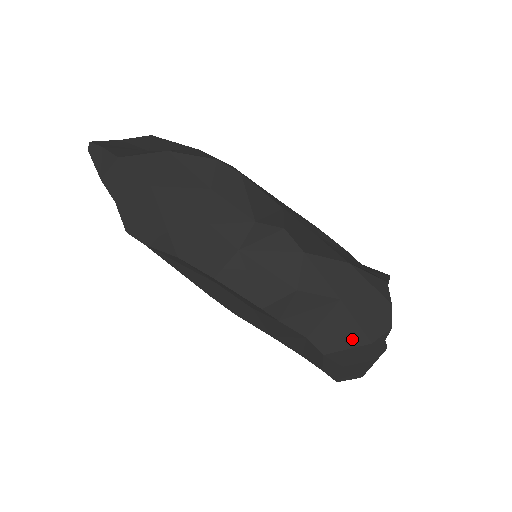
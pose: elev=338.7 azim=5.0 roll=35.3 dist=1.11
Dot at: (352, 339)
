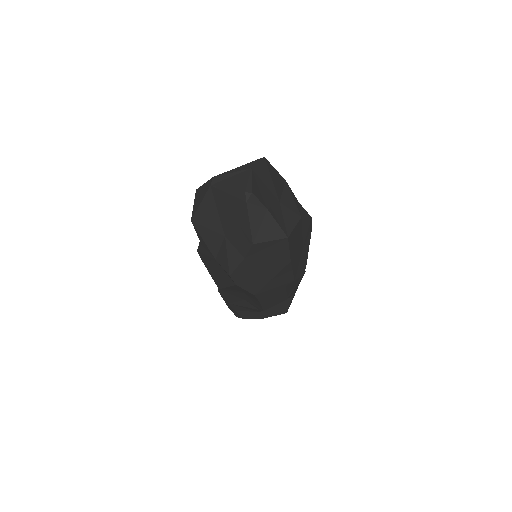
Dot at: (280, 312)
